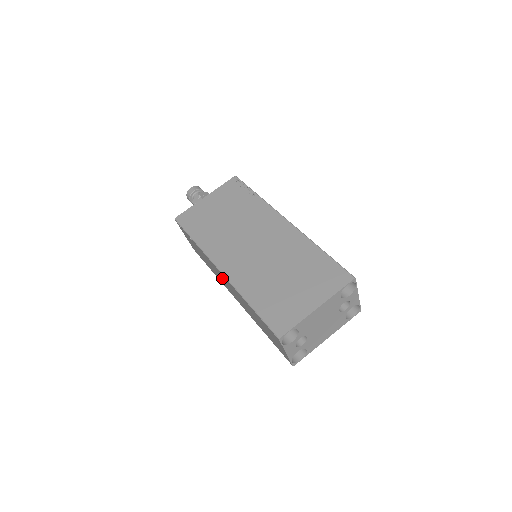
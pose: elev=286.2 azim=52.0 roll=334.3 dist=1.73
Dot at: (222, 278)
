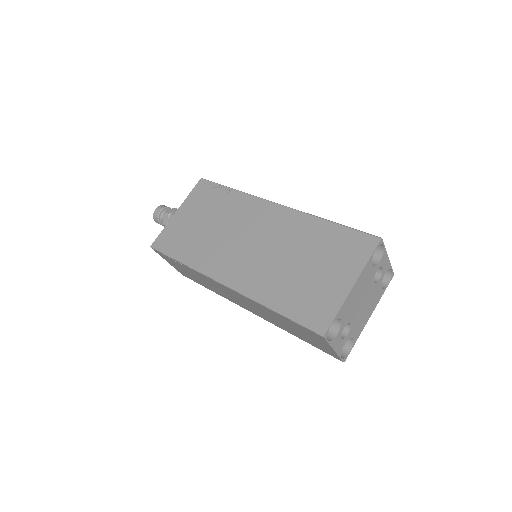
Dot at: (228, 293)
